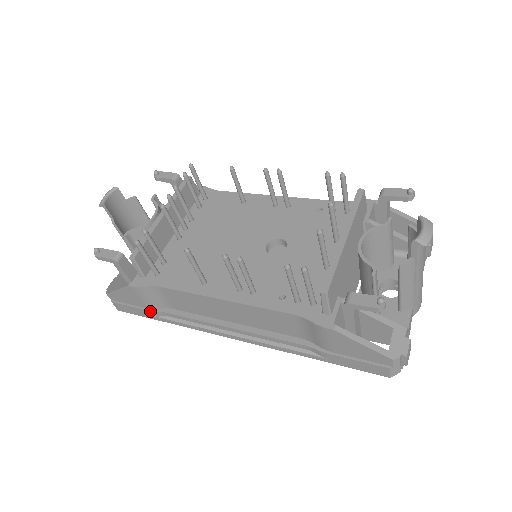
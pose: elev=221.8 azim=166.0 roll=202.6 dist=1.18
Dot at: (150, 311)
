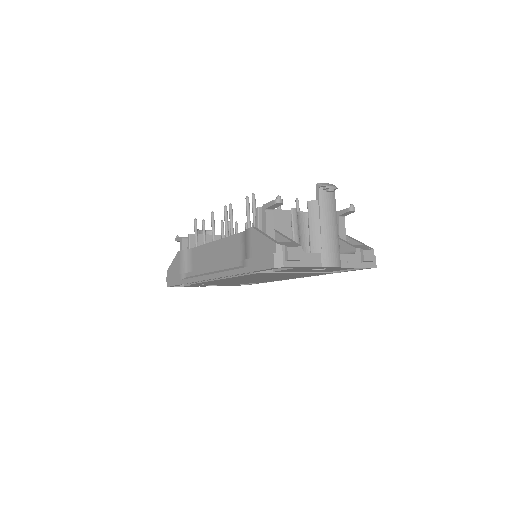
Dot at: (180, 274)
